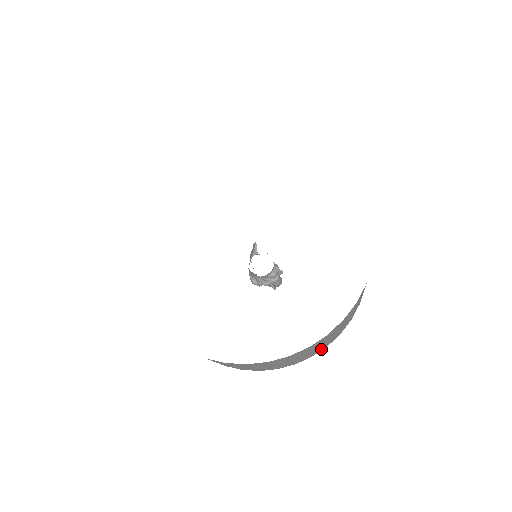
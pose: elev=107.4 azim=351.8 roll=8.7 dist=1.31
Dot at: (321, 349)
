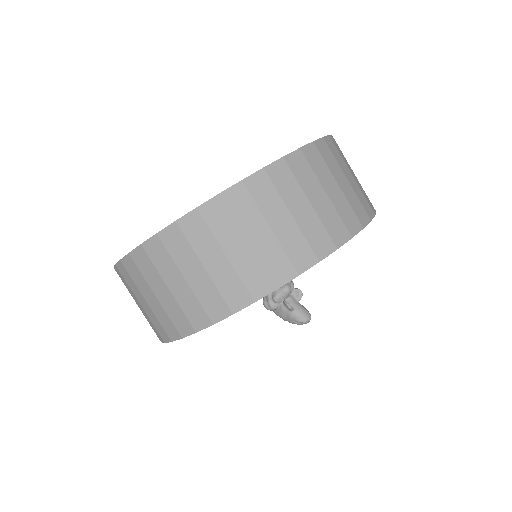
Dot at: (285, 272)
